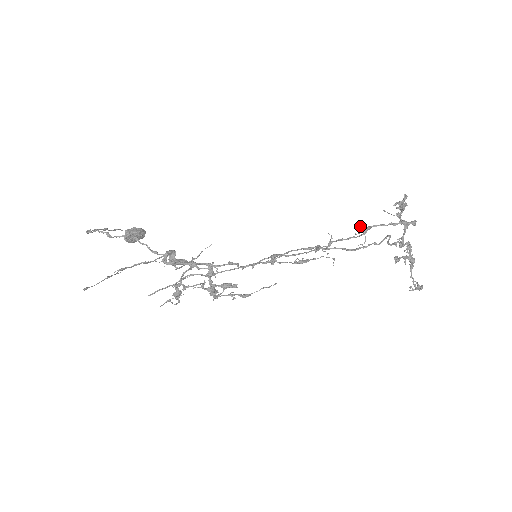
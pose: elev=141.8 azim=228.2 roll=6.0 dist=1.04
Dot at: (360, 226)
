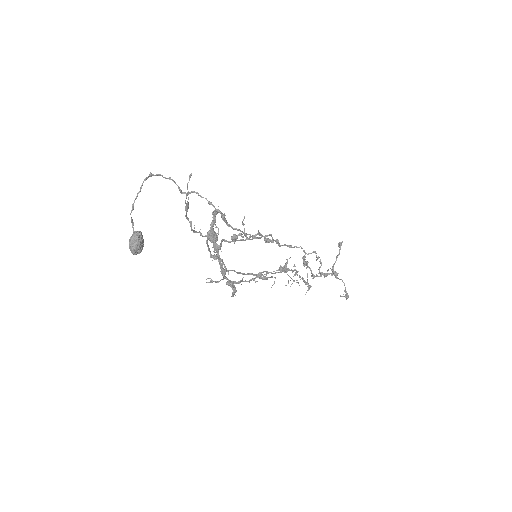
Dot at: occluded
